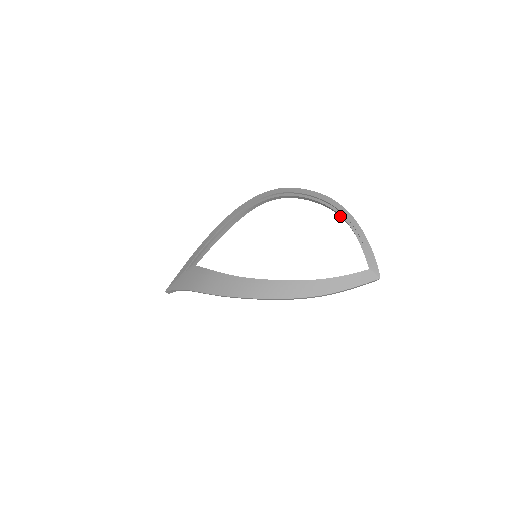
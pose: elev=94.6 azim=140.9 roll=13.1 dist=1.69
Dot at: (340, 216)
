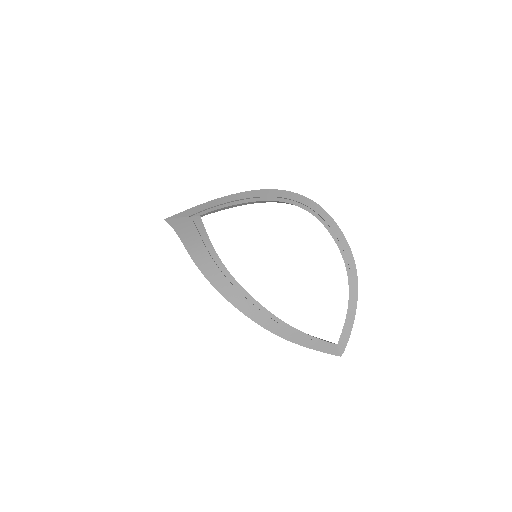
Dot at: (348, 279)
